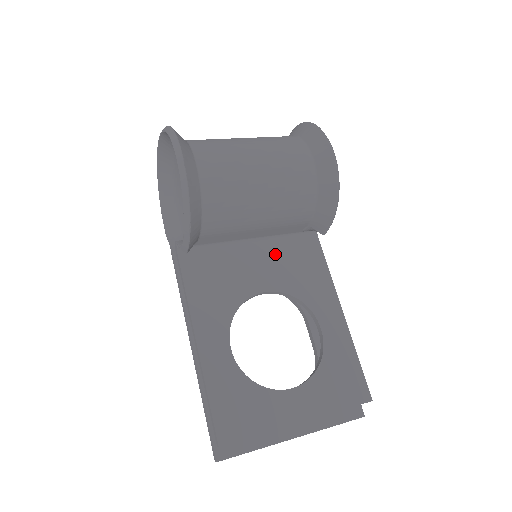
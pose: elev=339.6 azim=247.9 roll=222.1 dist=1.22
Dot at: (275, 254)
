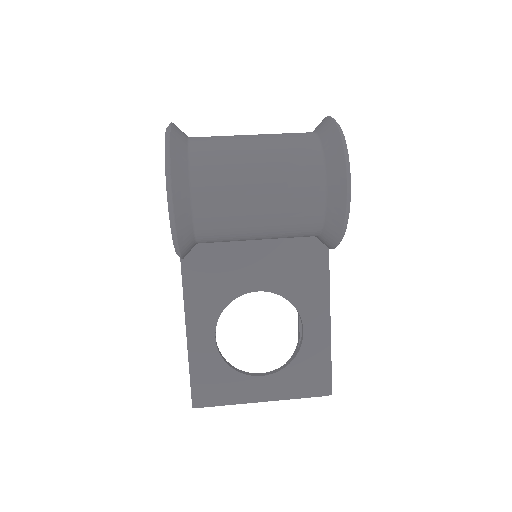
Dot at: (277, 254)
